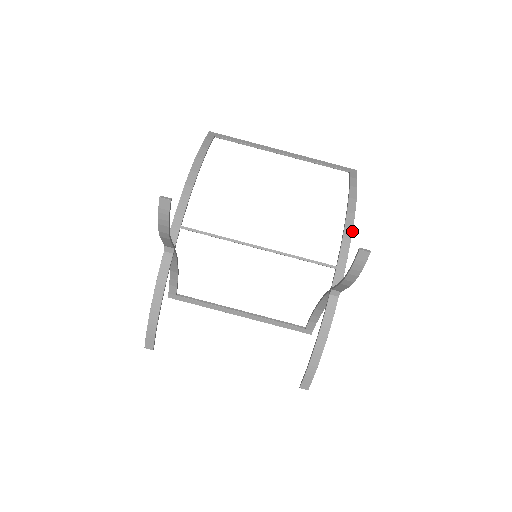
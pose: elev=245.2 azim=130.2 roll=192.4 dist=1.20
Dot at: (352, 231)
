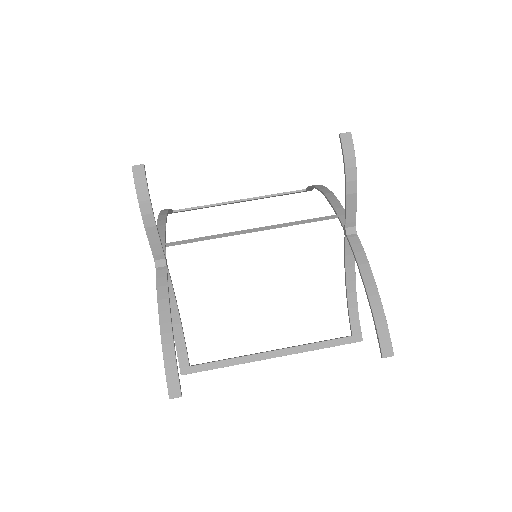
Dot at: (333, 194)
